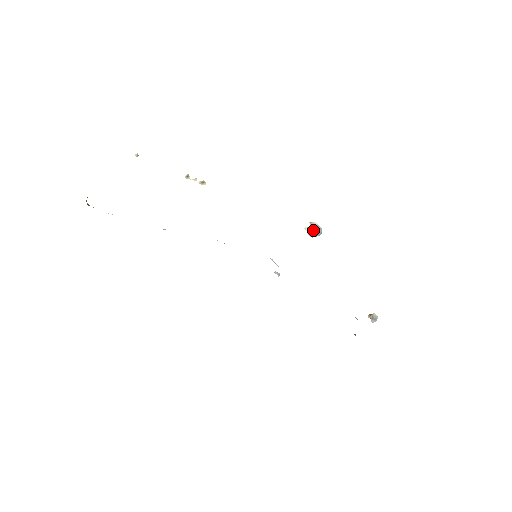
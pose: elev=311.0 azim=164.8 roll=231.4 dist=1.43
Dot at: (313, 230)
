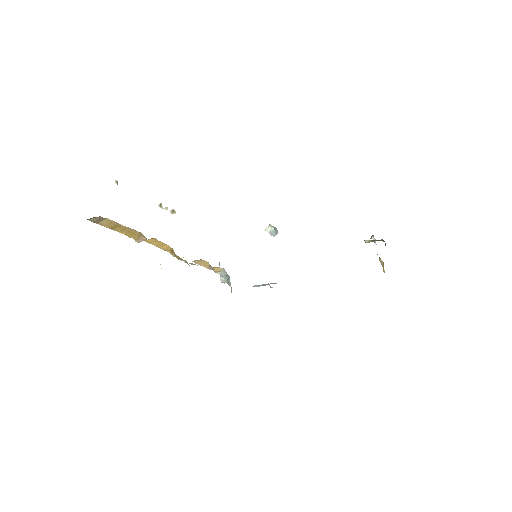
Dot at: (272, 229)
